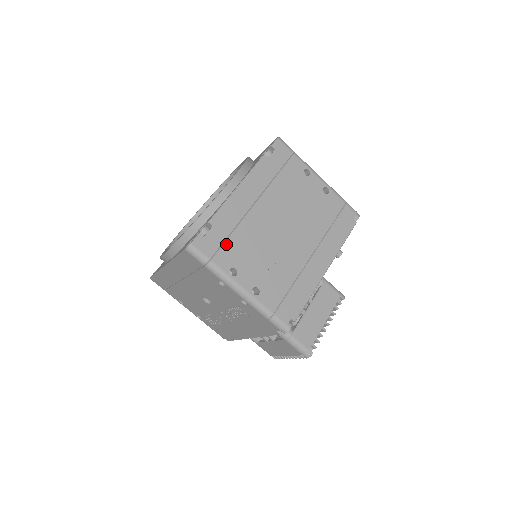
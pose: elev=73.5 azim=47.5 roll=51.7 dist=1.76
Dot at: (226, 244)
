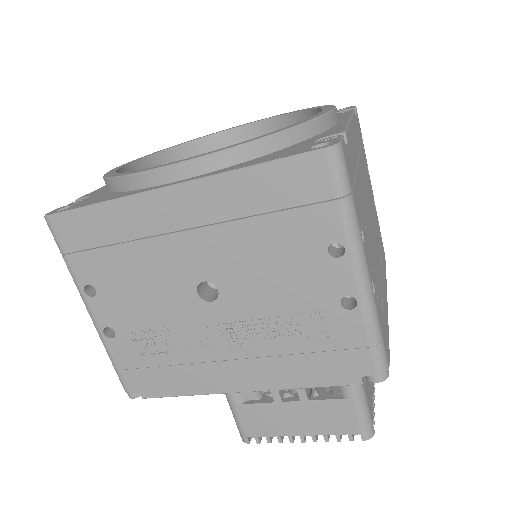
Dot at: (355, 185)
